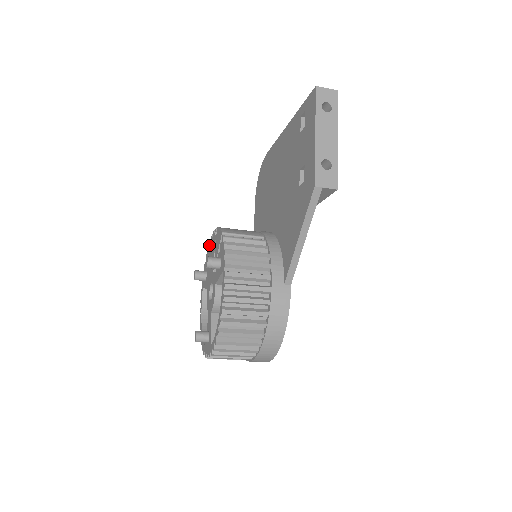
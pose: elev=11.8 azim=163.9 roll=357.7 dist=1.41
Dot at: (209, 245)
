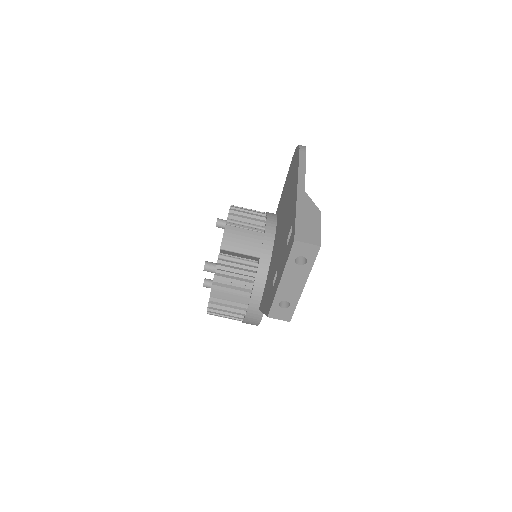
Dot at: occluded
